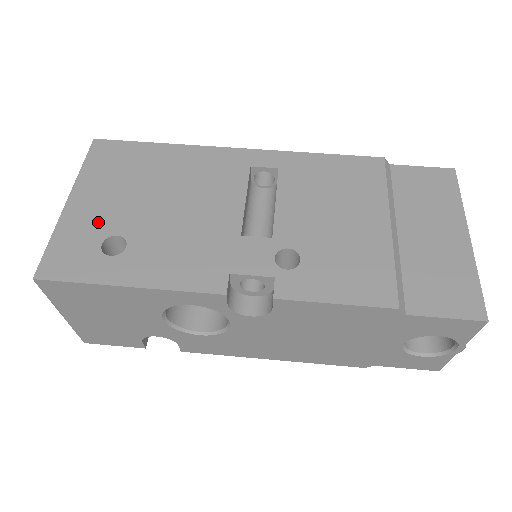
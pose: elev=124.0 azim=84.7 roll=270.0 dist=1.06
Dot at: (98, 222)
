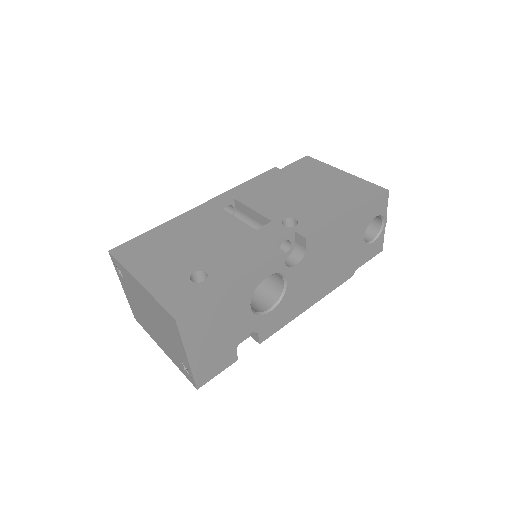
Dot at: (173, 276)
